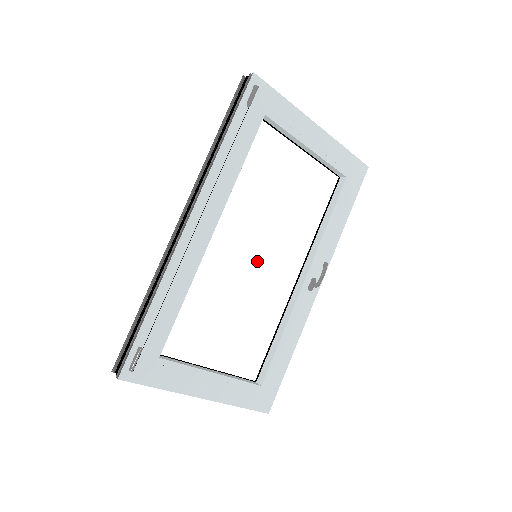
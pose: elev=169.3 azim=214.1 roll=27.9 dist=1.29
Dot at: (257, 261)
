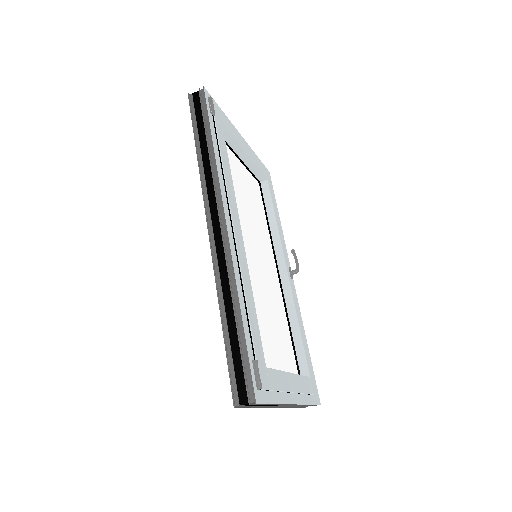
Dot at: (258, 261)
